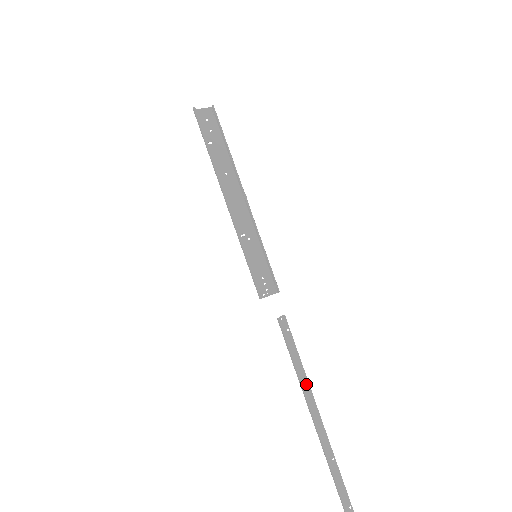
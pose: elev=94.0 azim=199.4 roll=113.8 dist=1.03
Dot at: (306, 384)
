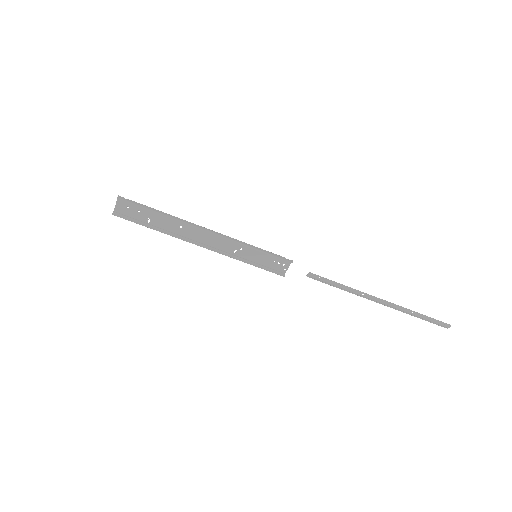
Dot at: (360, 294)
